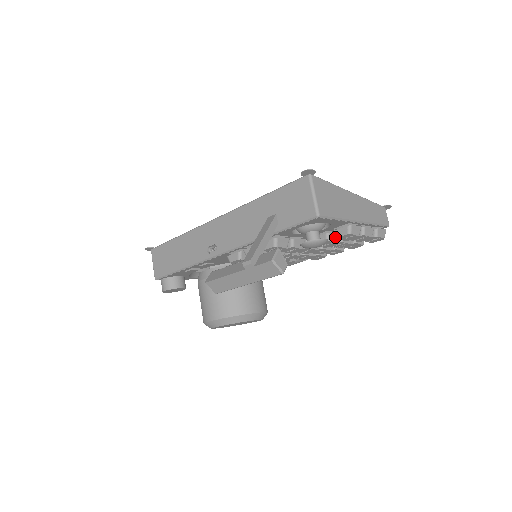
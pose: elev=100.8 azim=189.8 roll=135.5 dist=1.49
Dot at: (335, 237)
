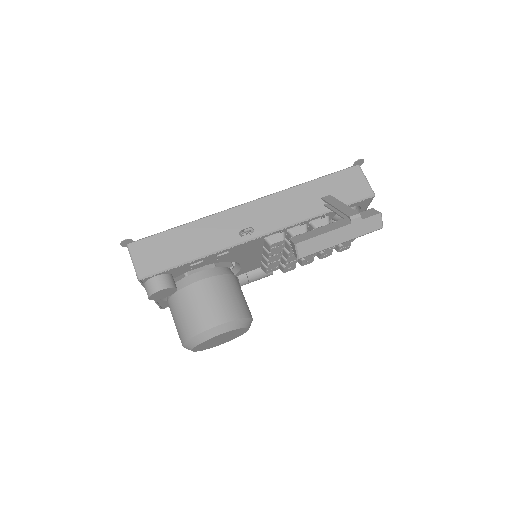
Dot at: occluded
